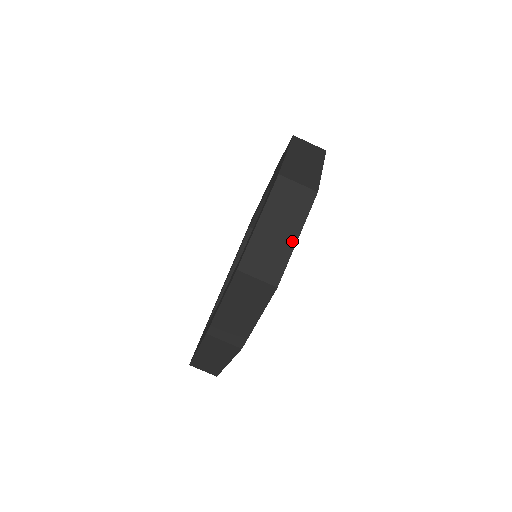
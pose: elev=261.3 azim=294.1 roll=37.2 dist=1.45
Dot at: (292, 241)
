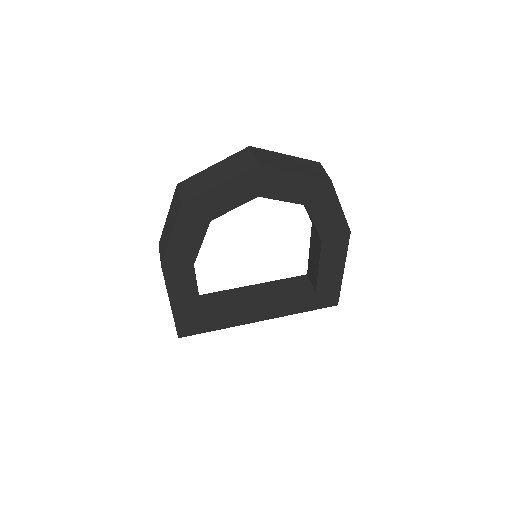
Dot at: (215, 184)
